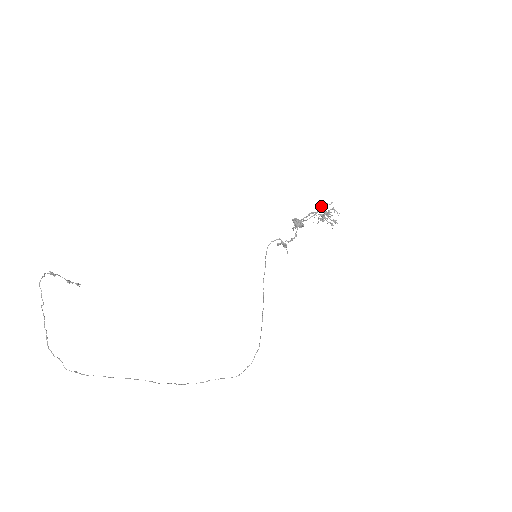
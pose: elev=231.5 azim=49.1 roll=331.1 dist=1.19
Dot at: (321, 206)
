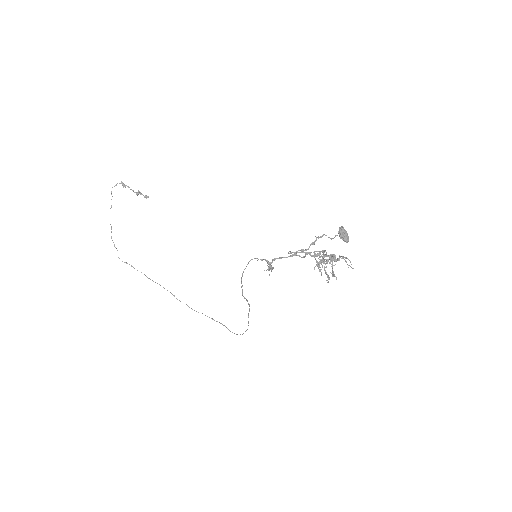
Dot at: (310, 253)
